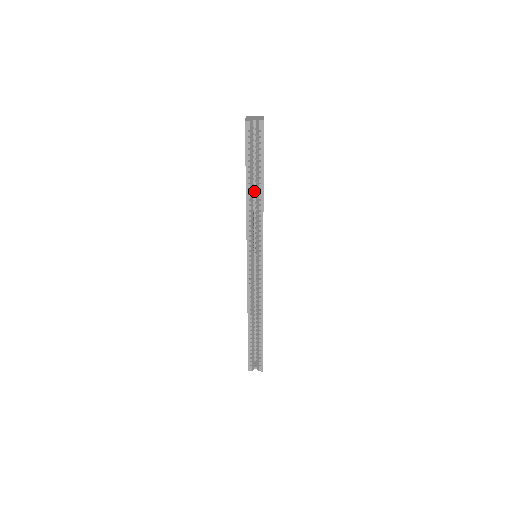
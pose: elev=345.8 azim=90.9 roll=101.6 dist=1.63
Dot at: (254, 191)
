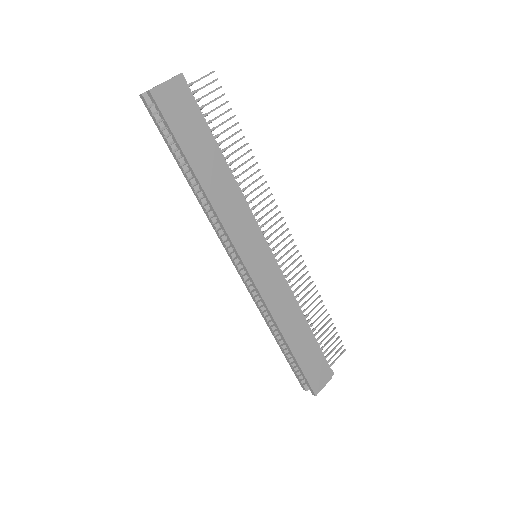
Dot at: occluded
